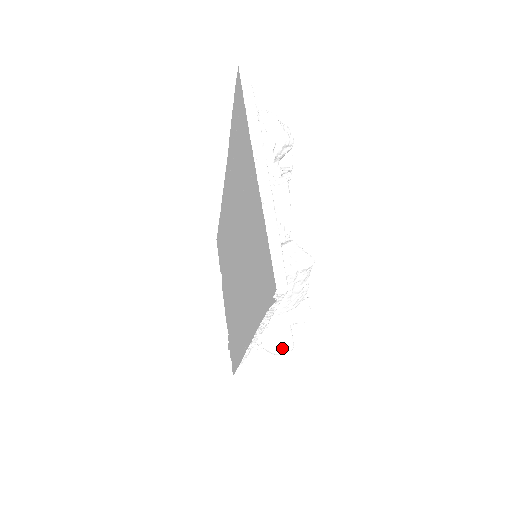
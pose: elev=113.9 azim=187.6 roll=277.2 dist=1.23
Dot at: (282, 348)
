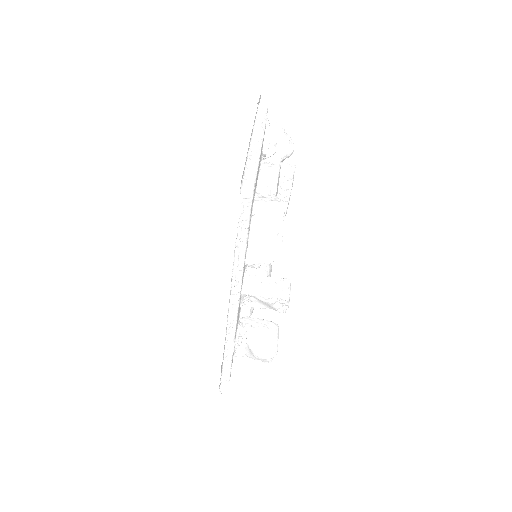
Dot at: (265, 347)
